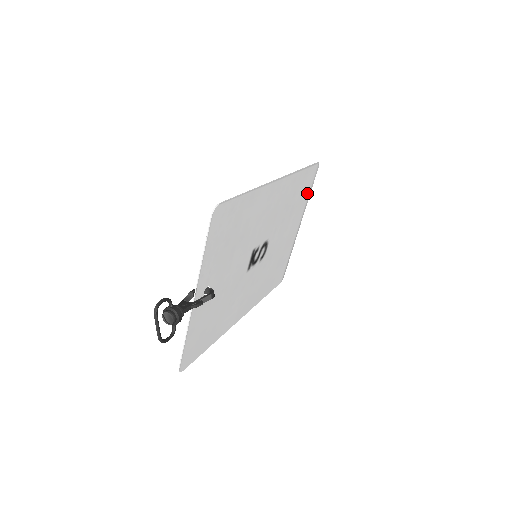
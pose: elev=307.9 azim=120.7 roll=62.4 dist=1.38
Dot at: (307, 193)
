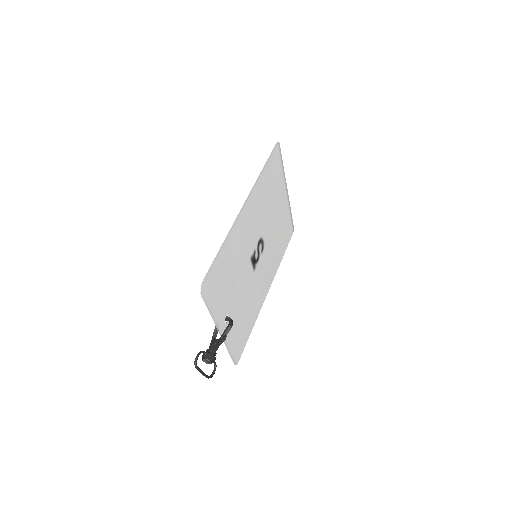
Dot at: (280, 169)
